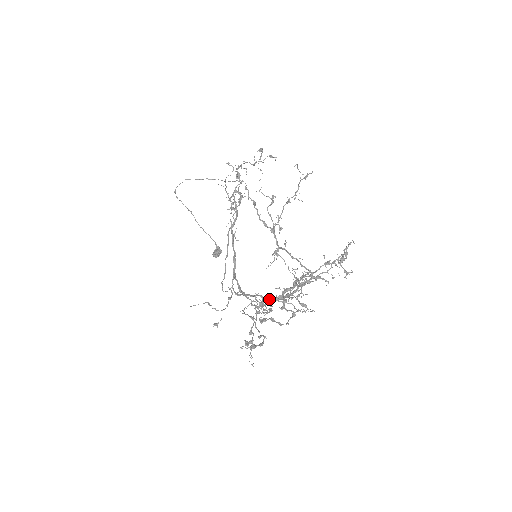
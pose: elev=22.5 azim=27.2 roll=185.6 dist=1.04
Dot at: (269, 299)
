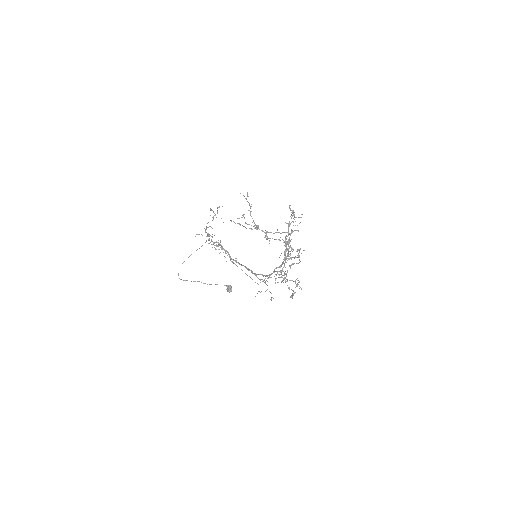
Dot at: occluded
